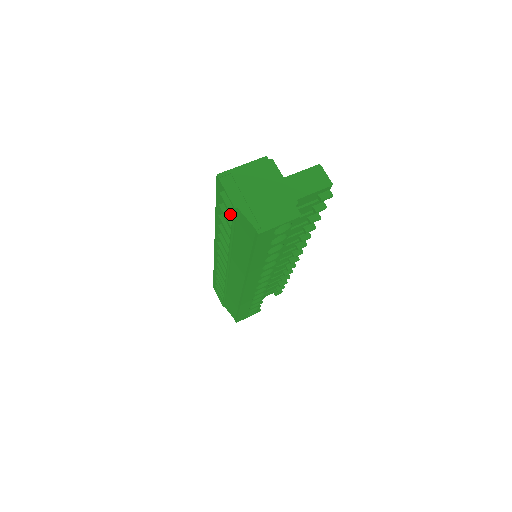
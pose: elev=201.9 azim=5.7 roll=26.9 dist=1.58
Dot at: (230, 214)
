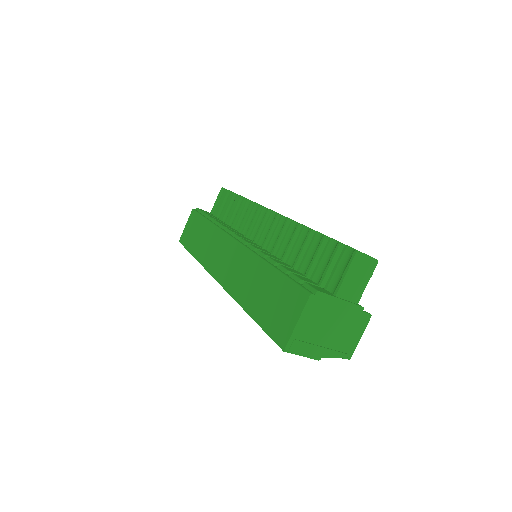
Dot at: occluded
